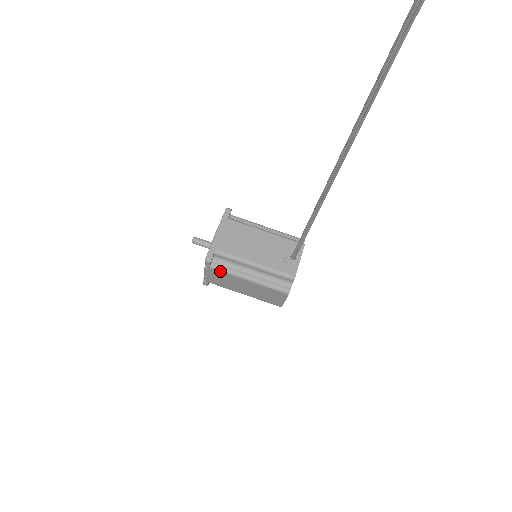
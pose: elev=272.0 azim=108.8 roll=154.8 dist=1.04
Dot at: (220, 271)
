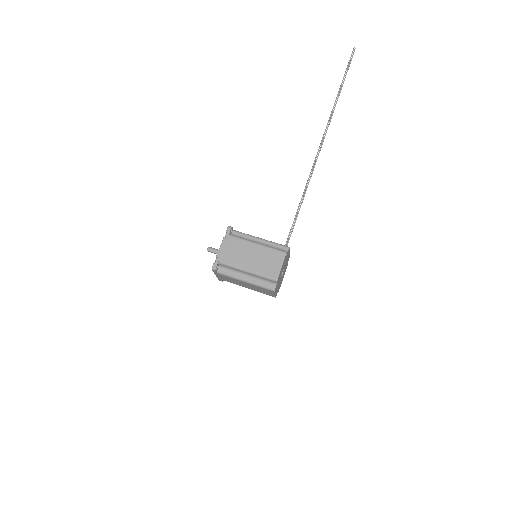
Dot at: (236, 238)
